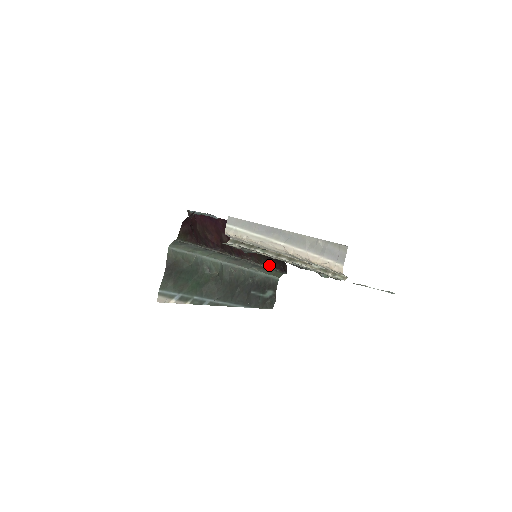
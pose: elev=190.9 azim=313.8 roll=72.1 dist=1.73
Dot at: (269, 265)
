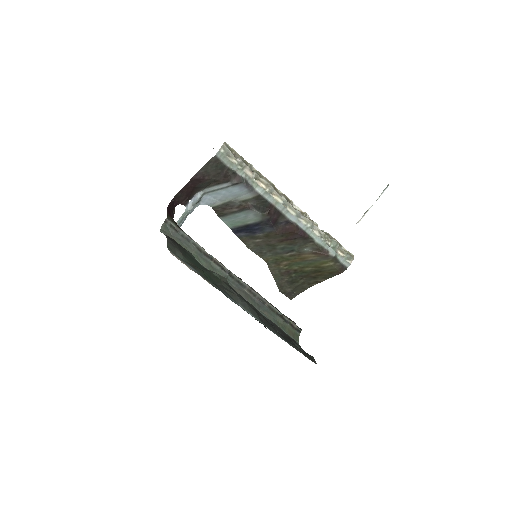
Dot at: (276, 309)
